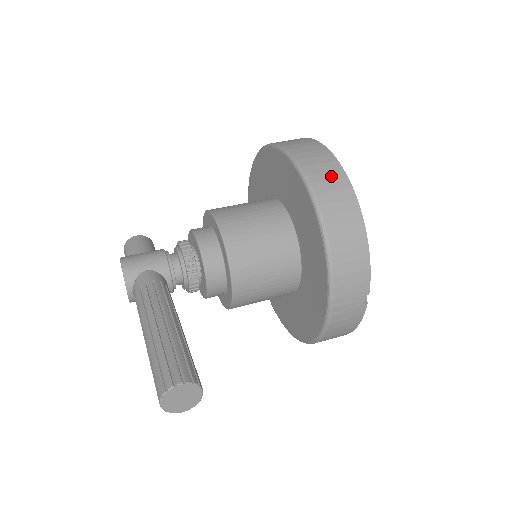
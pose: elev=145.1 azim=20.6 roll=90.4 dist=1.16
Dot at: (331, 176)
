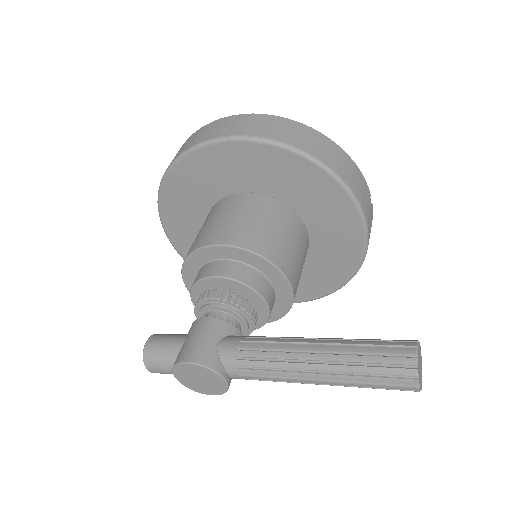
Dot at: (279, 126)
